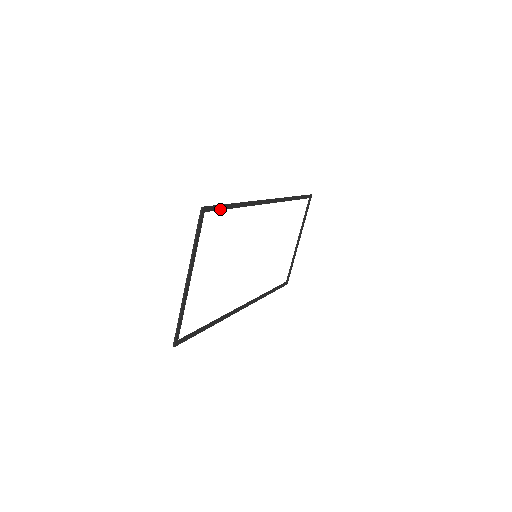
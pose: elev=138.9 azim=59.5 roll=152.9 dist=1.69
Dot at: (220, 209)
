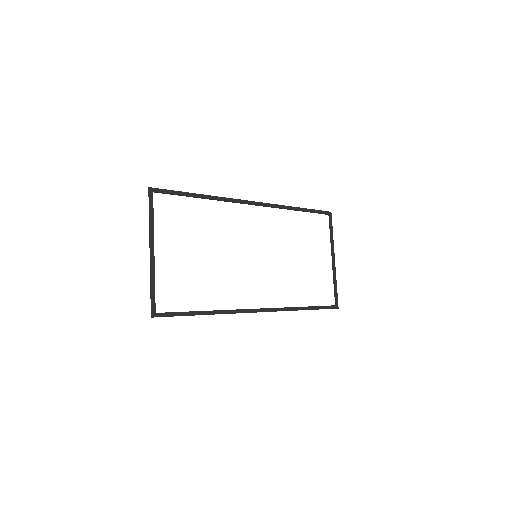
Dot at: (175, 194)
